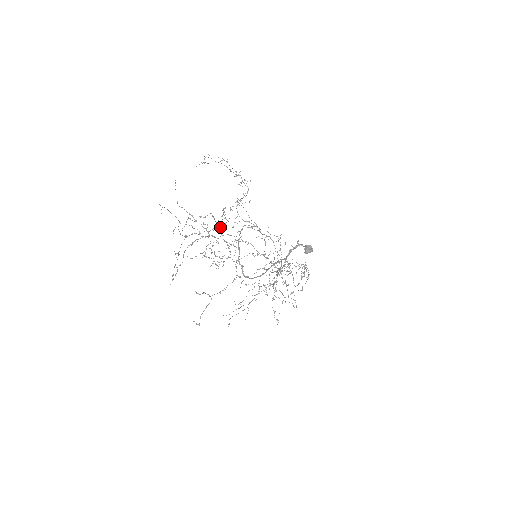
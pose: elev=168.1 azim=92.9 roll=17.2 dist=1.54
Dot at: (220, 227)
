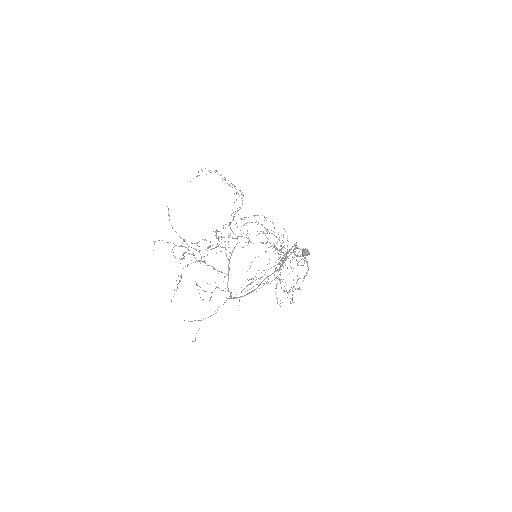
Dot at: occluded
